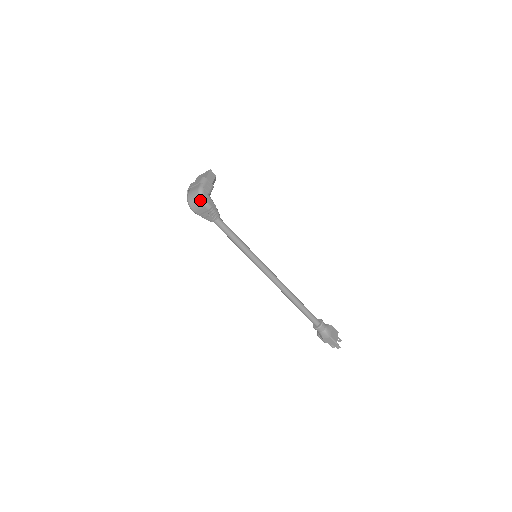
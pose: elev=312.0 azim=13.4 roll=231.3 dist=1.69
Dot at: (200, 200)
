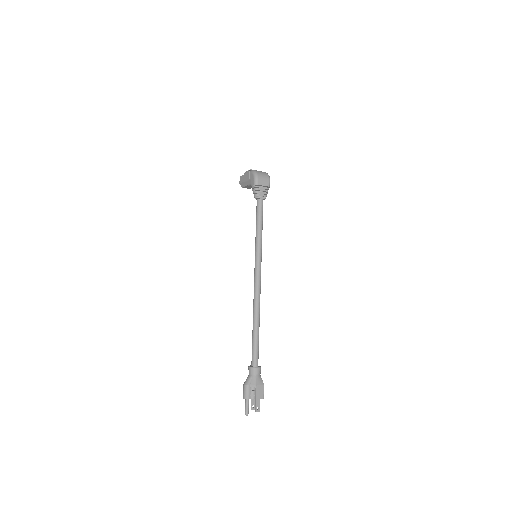
Dot at: (268, 176)
